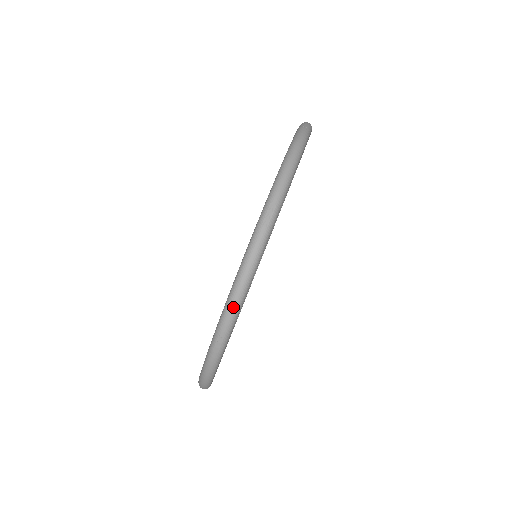
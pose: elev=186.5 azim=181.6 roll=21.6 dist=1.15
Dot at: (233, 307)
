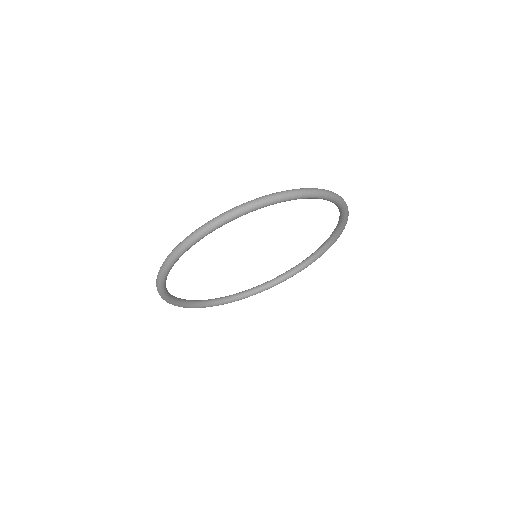
Dot at: (257, 201)
